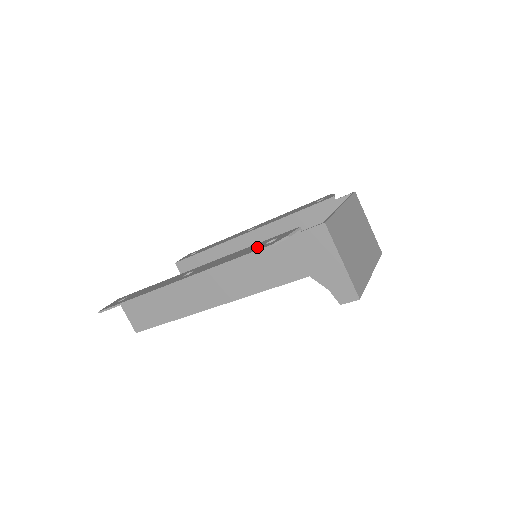
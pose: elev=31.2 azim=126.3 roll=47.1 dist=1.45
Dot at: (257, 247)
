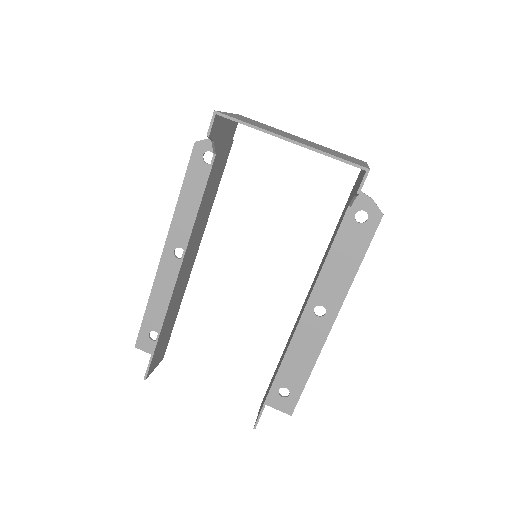
Dot at: (201, 169)
